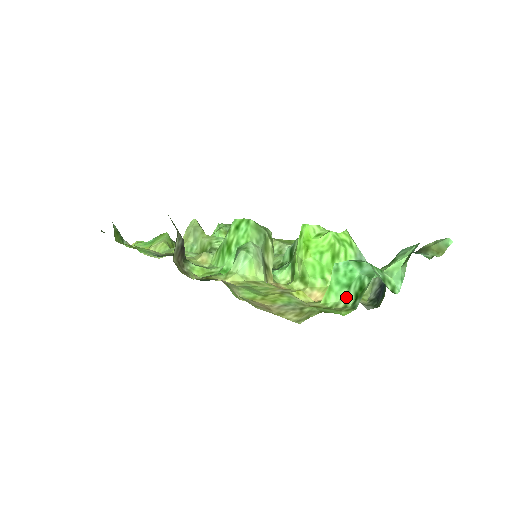
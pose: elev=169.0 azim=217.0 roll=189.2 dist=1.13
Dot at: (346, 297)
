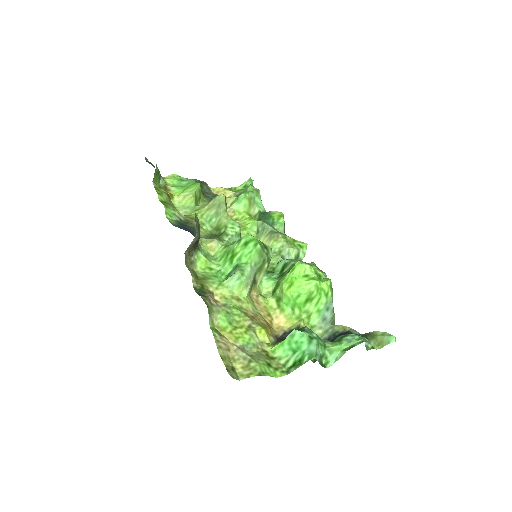
Dot at: (288, 358)
